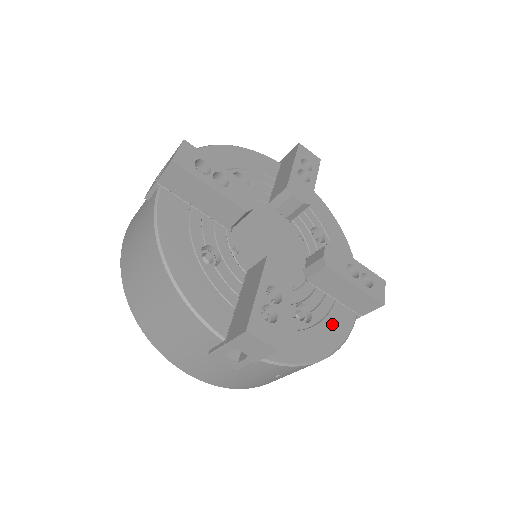
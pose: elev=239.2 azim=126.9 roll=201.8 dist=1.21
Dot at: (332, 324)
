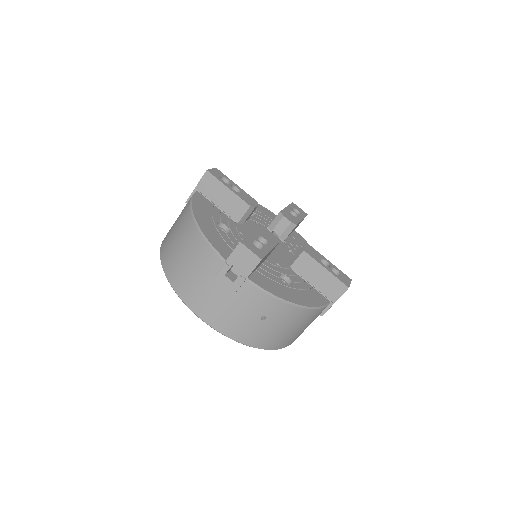
Dot at: (308, 295)
